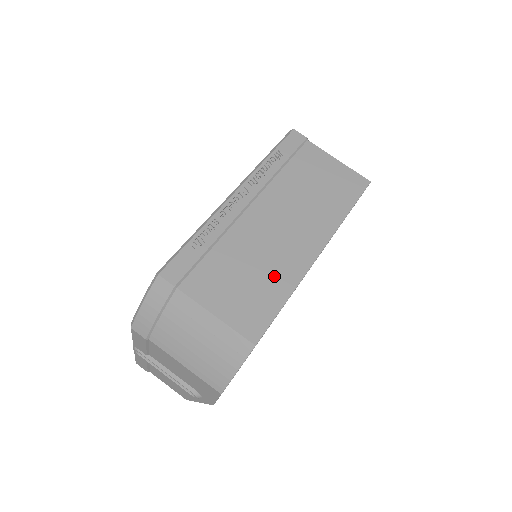
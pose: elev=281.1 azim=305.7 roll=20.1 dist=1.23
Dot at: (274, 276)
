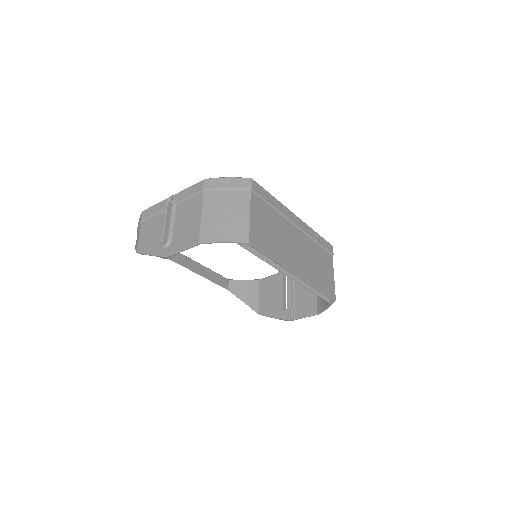
Dot at: (278, 248)
